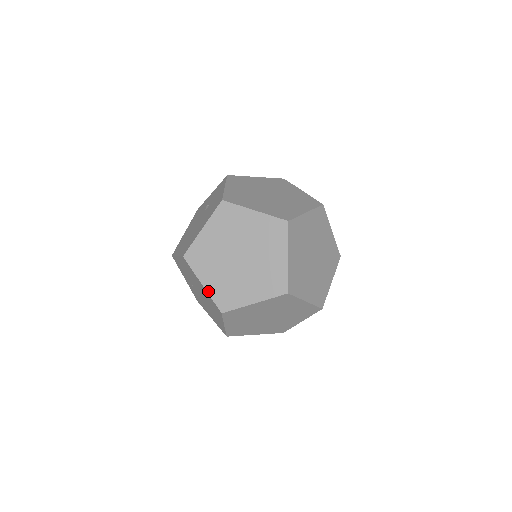
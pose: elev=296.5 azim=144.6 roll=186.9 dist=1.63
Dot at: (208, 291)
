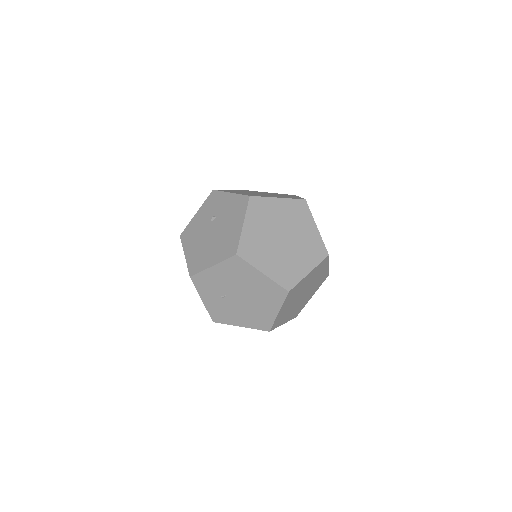
Dot at: (270, 277)
